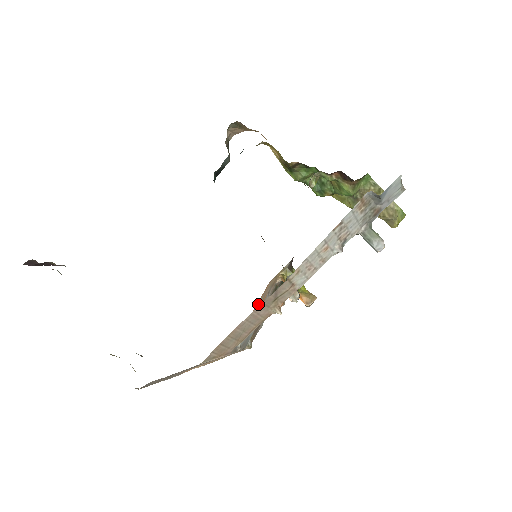
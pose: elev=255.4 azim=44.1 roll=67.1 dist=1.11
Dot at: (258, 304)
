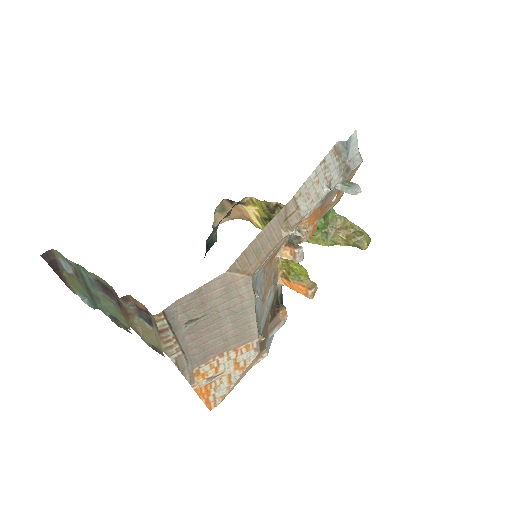
Dot at: (267, 272)
